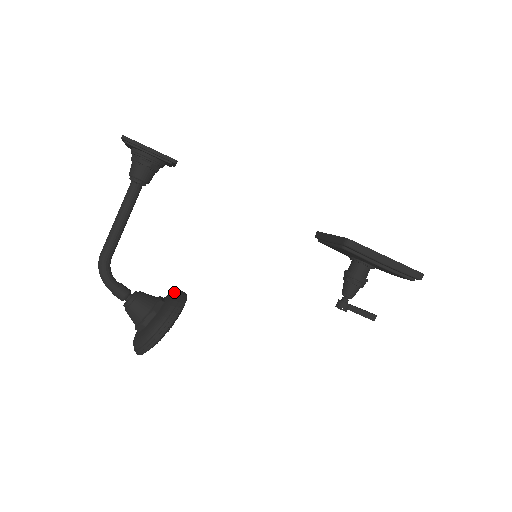
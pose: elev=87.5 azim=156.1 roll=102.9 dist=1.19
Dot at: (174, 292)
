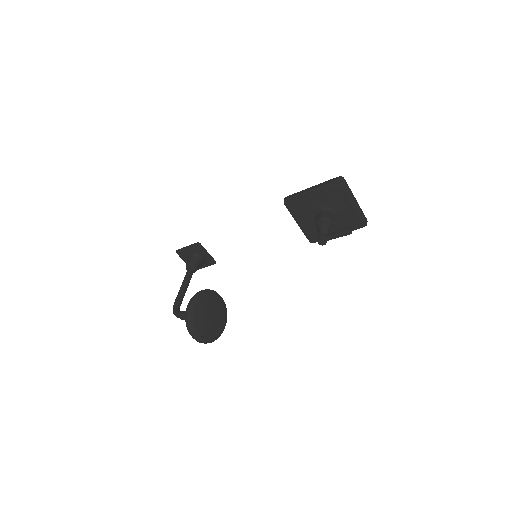
Dot at: occluded
